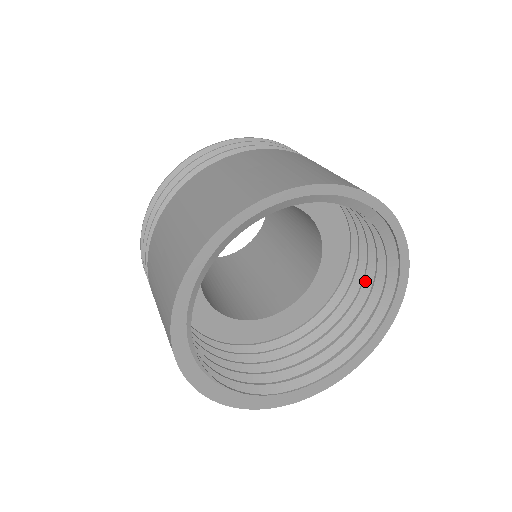
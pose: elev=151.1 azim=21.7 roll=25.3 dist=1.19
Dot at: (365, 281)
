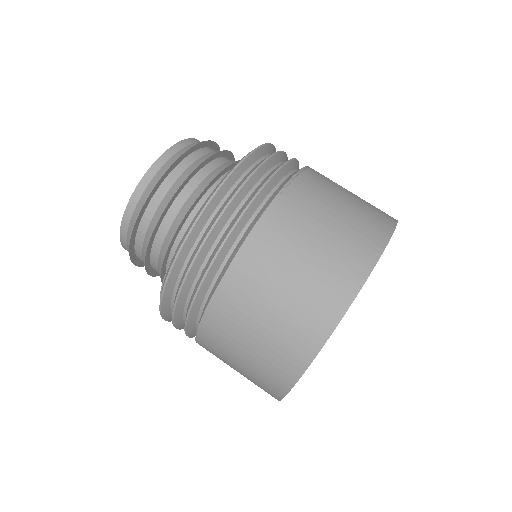
Dot at: occluded
